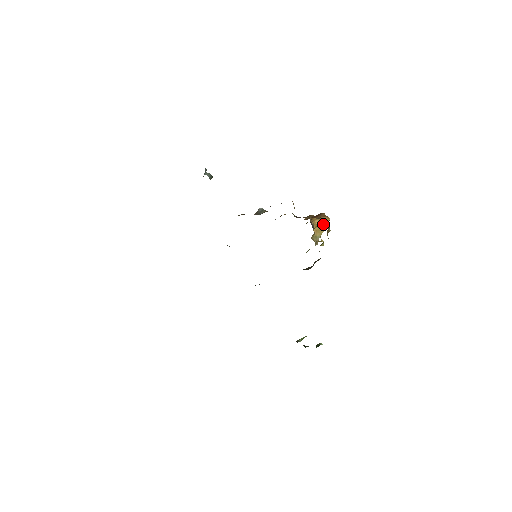
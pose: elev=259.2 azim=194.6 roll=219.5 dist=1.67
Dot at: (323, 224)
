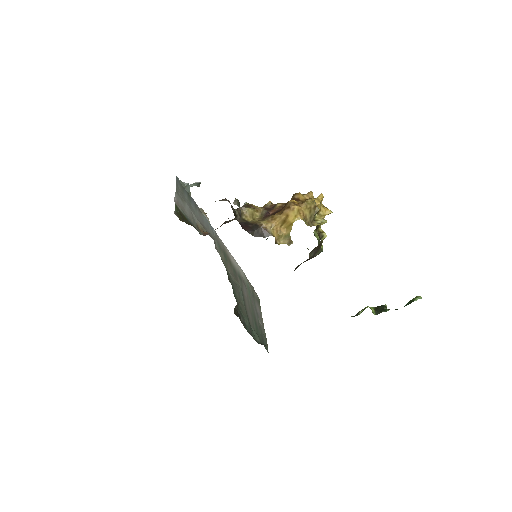
Dot at: (288, 219)
